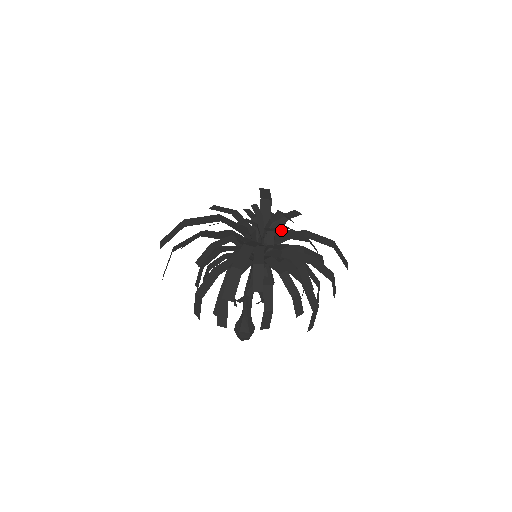
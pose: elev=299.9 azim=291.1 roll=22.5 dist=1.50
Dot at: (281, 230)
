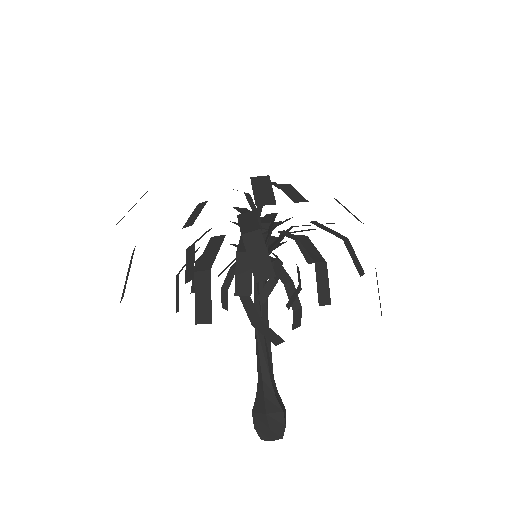
Dot at: occluded
